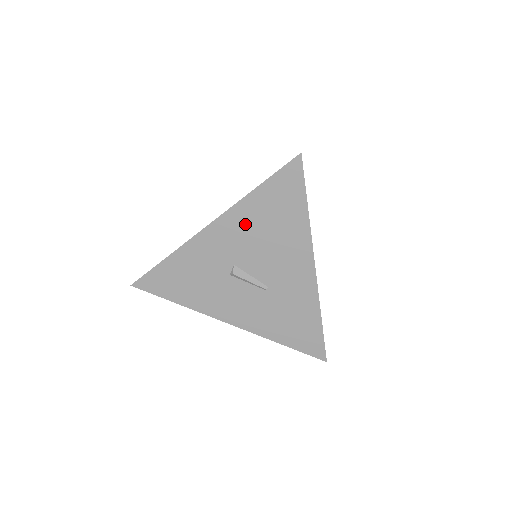
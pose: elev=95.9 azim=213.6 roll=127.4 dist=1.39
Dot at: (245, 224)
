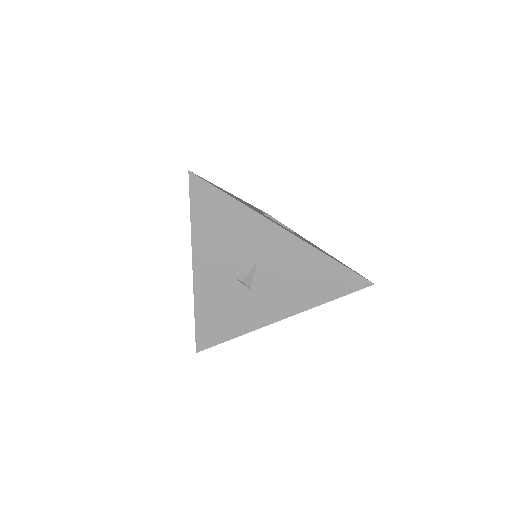
Dot at: occluded
